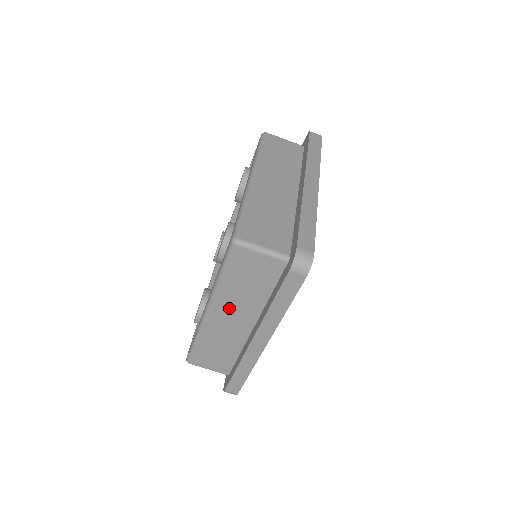
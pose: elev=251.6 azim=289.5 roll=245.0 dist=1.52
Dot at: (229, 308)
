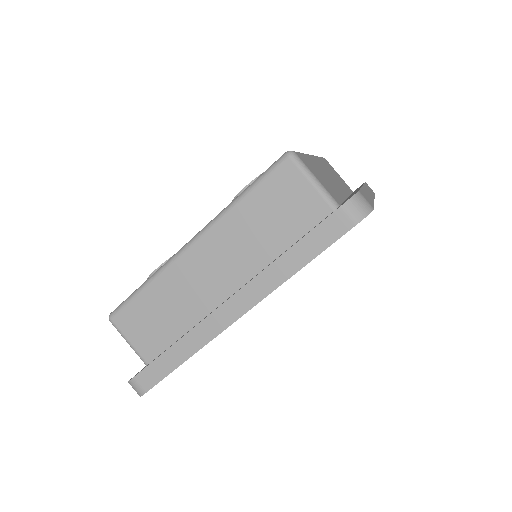
Dot at: (221, 249)
